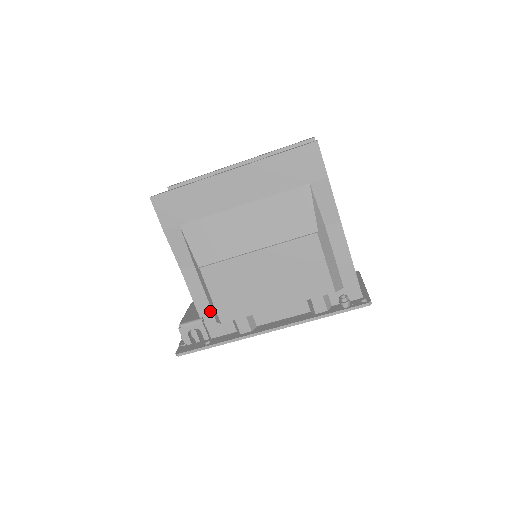
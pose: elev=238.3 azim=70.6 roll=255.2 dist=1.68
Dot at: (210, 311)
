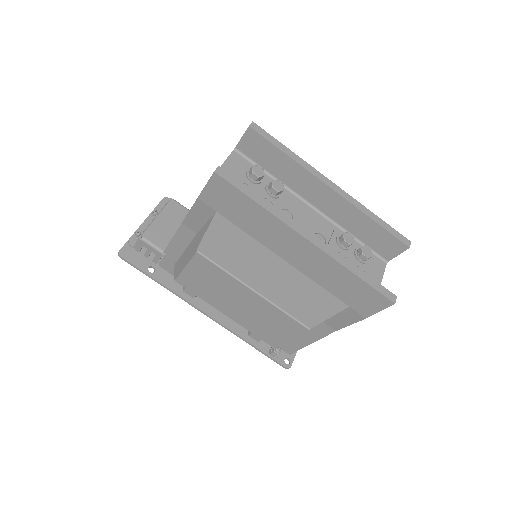
Dot at: (176, 258)
